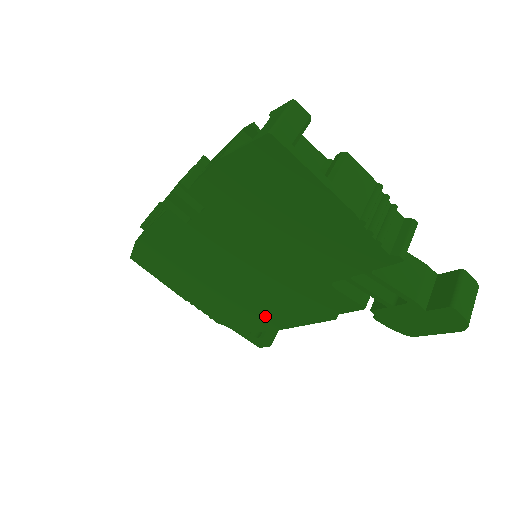
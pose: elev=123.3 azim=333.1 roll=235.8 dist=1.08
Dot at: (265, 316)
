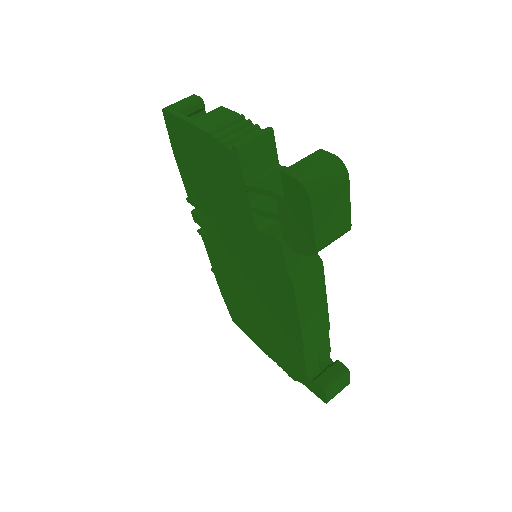
Dot at: (288, 331)
